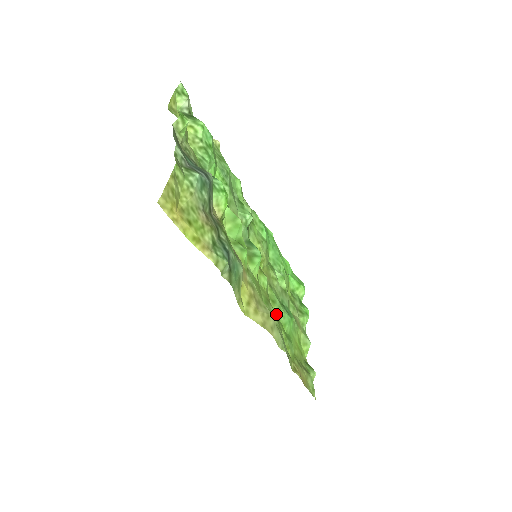
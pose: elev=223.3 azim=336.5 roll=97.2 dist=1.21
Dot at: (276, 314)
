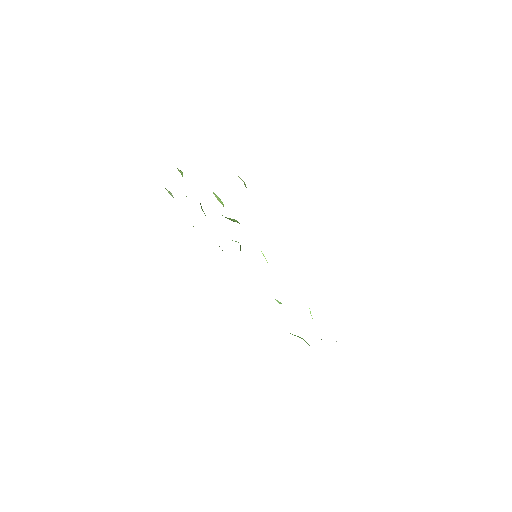
Dot at: occluded
